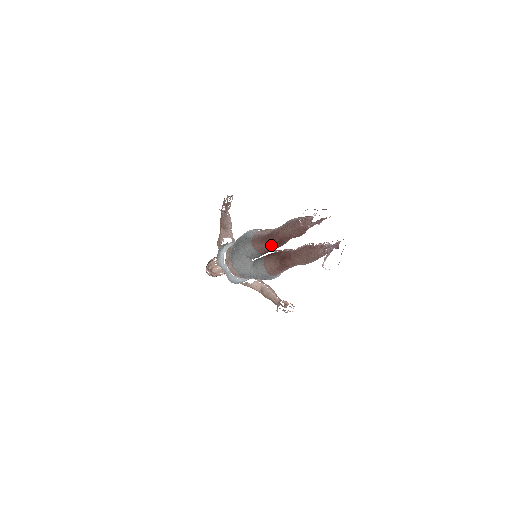
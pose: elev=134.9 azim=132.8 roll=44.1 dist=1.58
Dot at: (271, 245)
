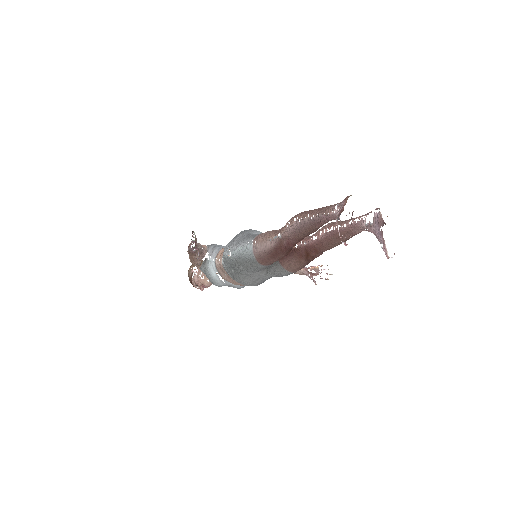
Dot at: occluded
